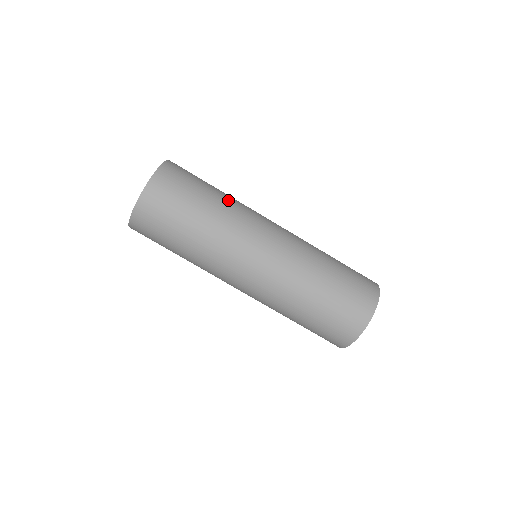
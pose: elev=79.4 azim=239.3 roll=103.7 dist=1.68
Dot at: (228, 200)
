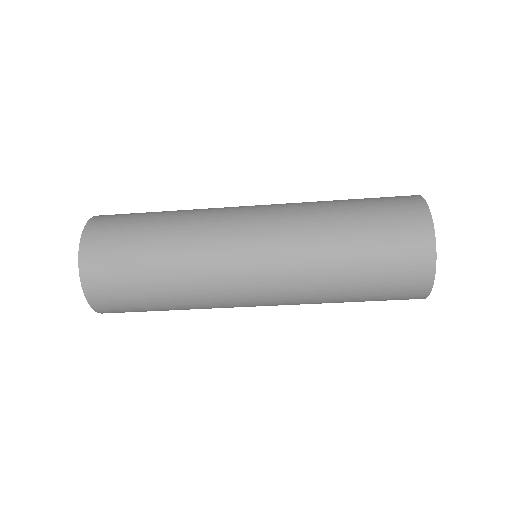
Dot at: (180, 216)
